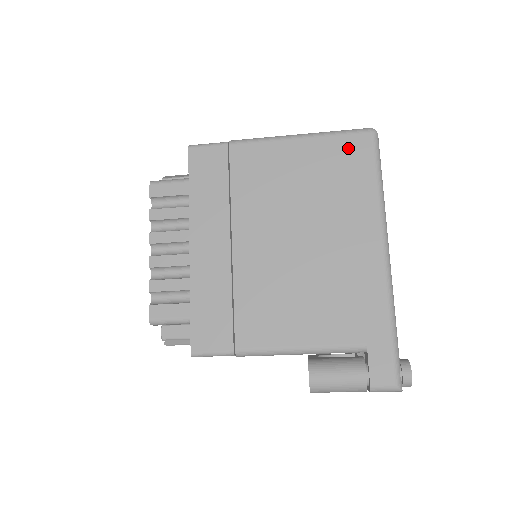
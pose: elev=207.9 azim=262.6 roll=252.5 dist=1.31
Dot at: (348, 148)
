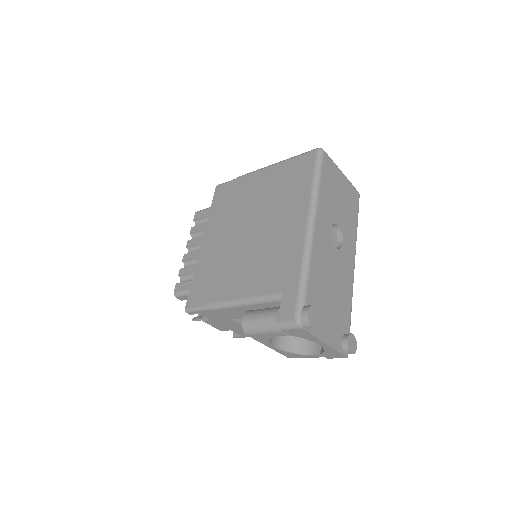
Dot at: (300, 164)
